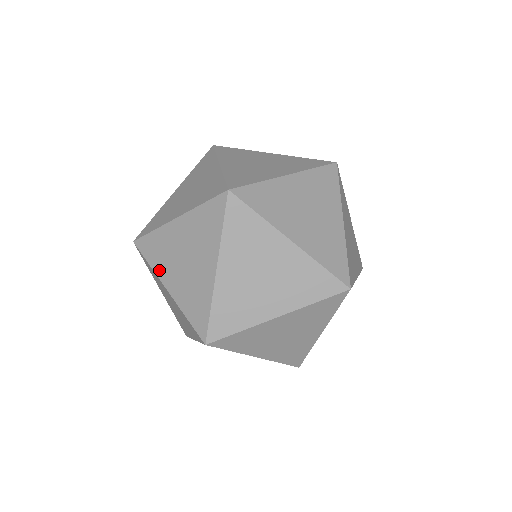
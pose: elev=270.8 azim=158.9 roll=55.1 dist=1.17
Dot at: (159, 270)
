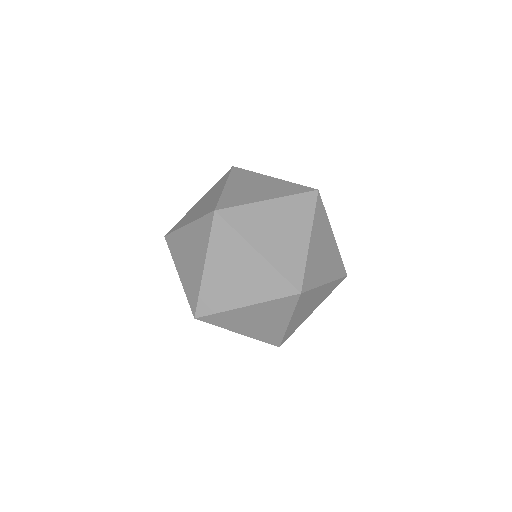
Dot at: occluded
